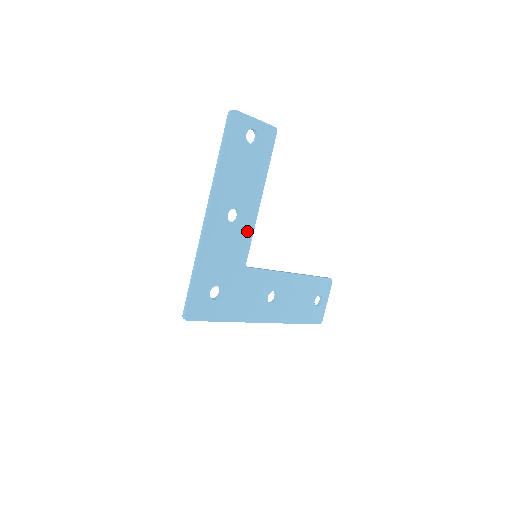
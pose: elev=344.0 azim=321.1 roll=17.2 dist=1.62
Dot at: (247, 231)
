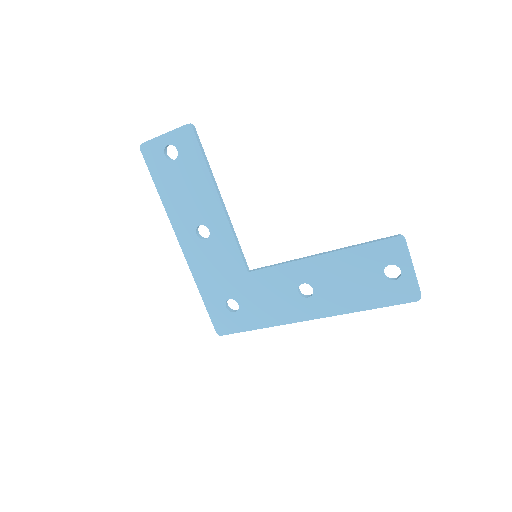
Dot at: (227, 238)
